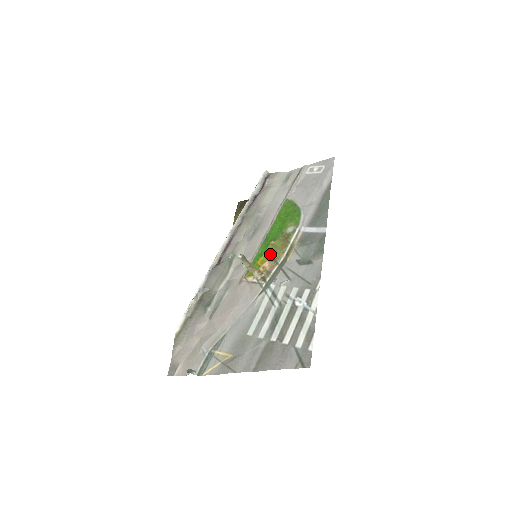
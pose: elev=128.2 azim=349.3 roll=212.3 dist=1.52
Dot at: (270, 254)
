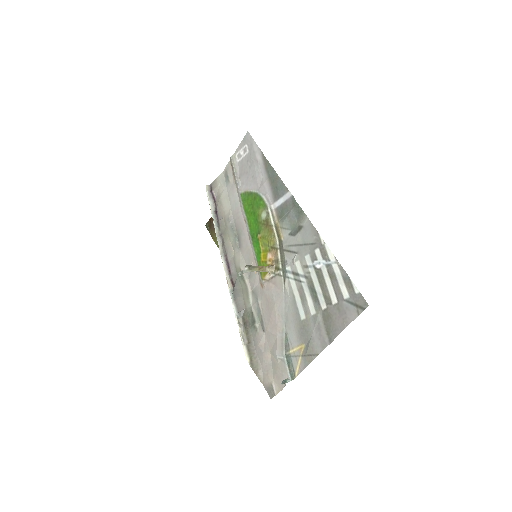
Dot at: (265, 246)
